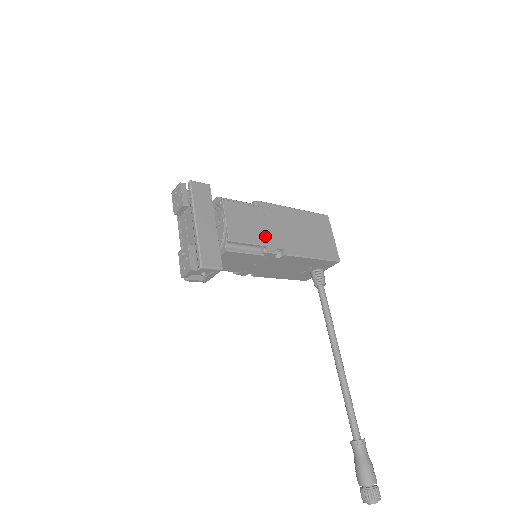
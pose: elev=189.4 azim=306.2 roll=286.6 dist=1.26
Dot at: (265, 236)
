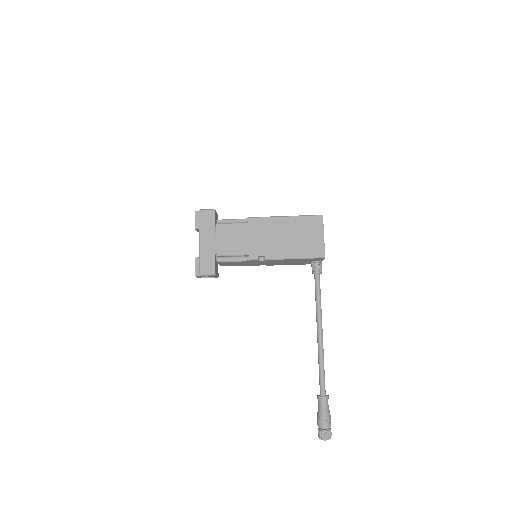
Dot at: (249, 247)
